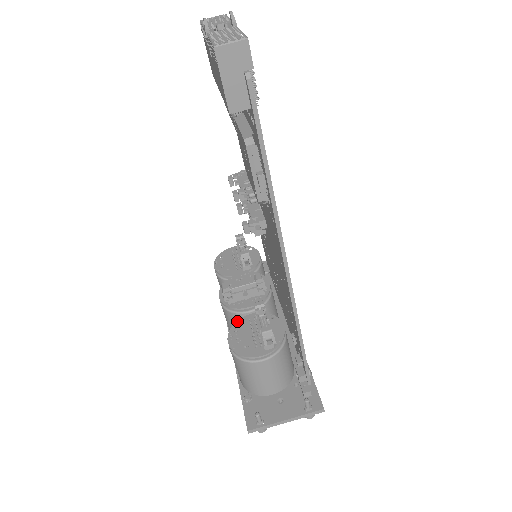
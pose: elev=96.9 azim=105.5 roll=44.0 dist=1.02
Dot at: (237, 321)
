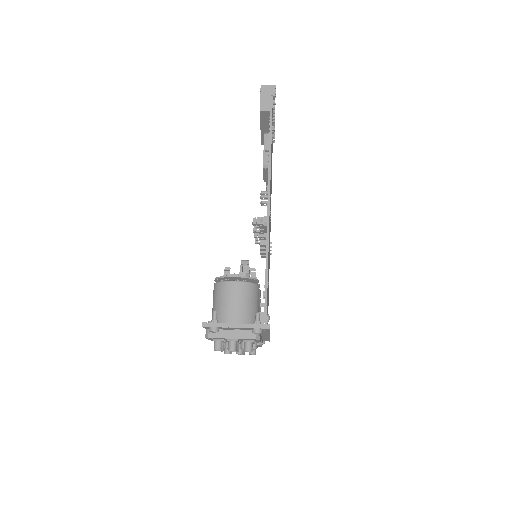
Dot at: occluded
